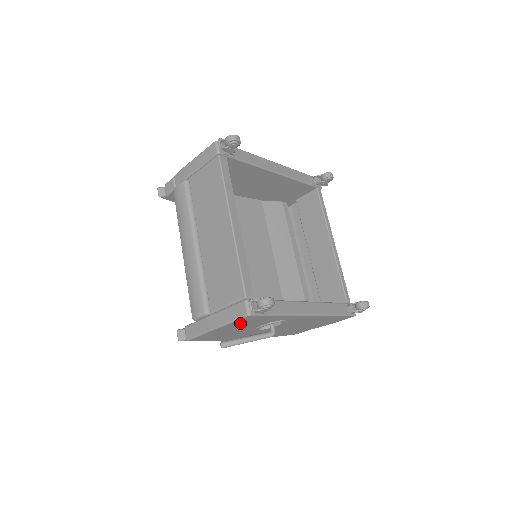
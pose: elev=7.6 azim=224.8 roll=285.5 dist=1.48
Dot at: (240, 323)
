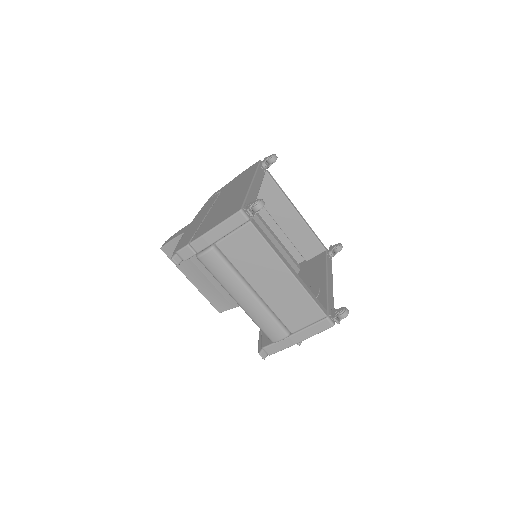
Dot at: occluded
